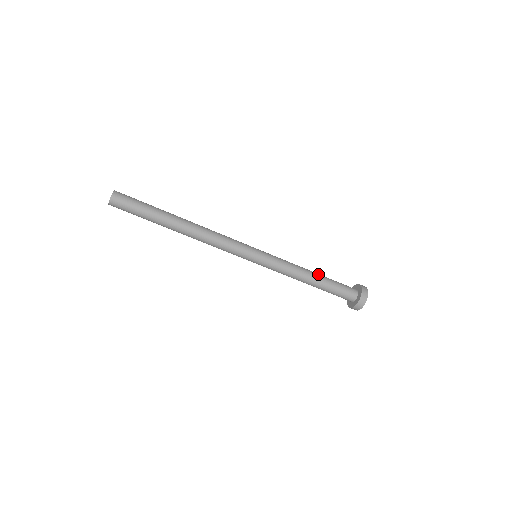
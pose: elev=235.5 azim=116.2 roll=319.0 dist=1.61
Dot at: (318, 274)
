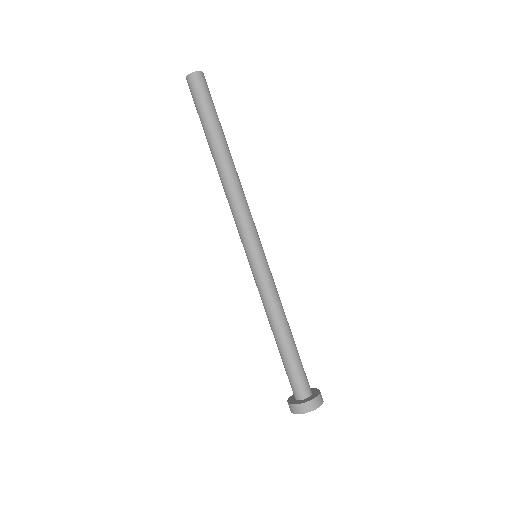
Dot at: (291, 336)
